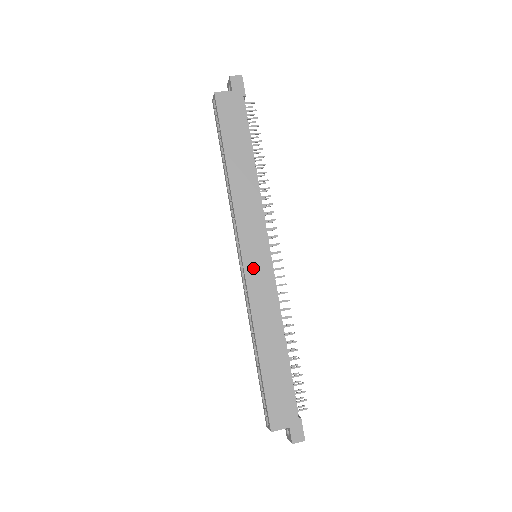
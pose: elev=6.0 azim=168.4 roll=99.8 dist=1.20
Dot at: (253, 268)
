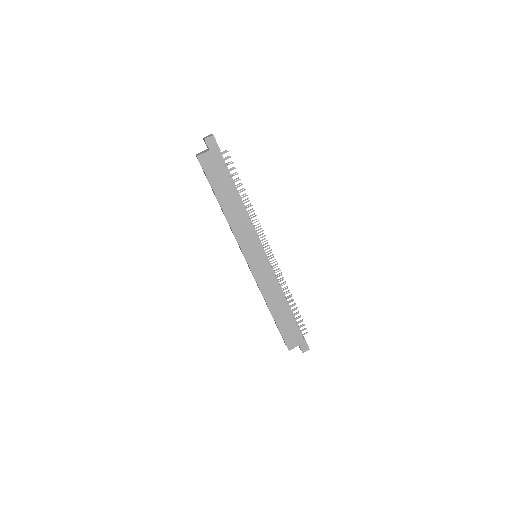
Dot at: (256, 267)
